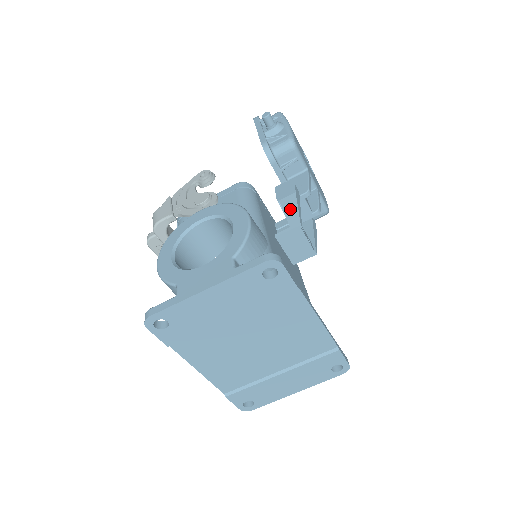
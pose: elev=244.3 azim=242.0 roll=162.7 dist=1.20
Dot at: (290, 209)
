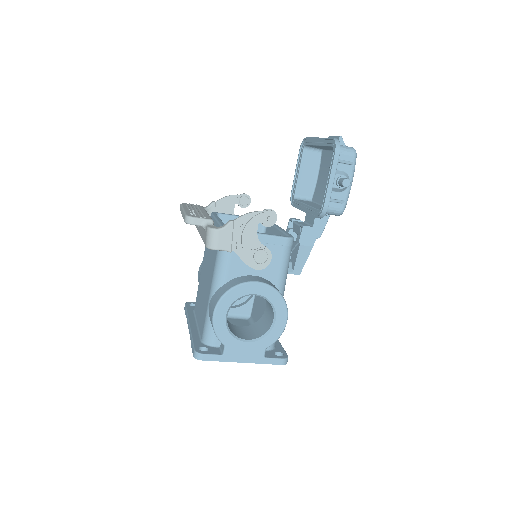
Dot at: (302, 258)
